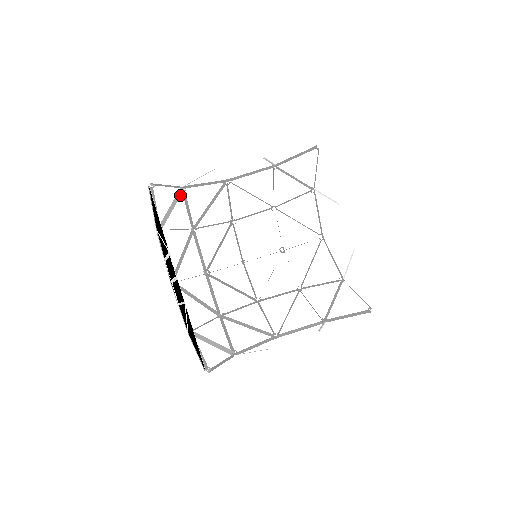
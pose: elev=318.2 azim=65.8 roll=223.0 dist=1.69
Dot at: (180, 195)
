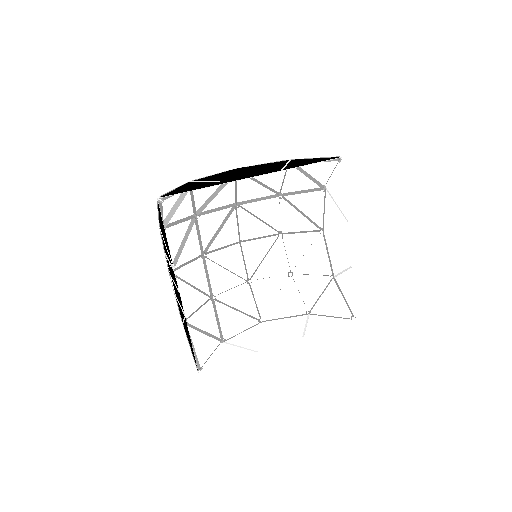
Dot at: (187, 192)
